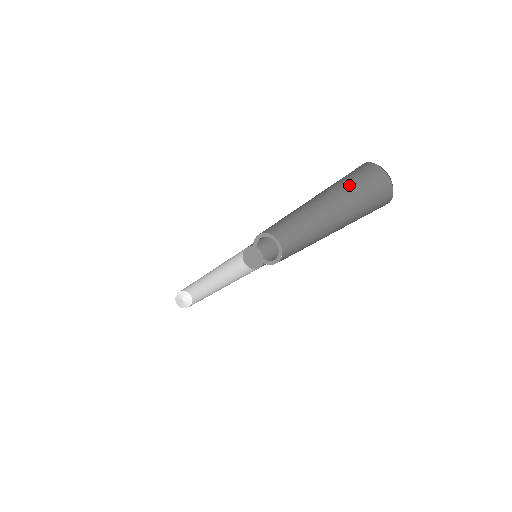
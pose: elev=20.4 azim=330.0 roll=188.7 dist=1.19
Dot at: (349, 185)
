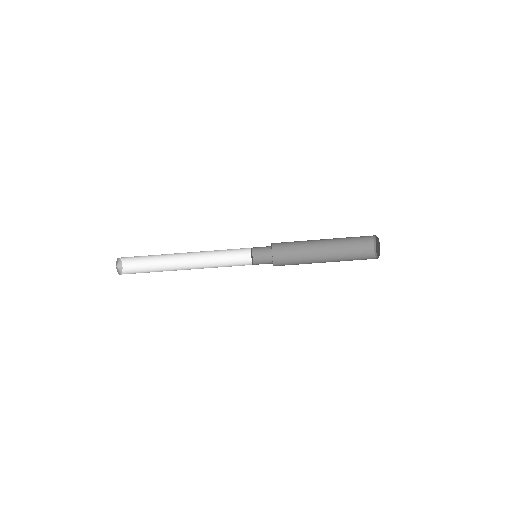
Dot at: (351, 244)
